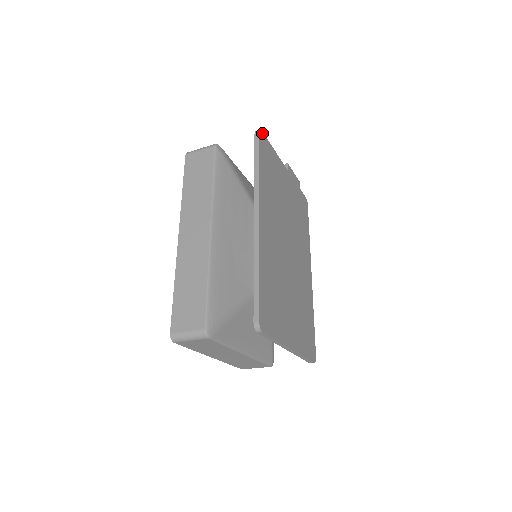
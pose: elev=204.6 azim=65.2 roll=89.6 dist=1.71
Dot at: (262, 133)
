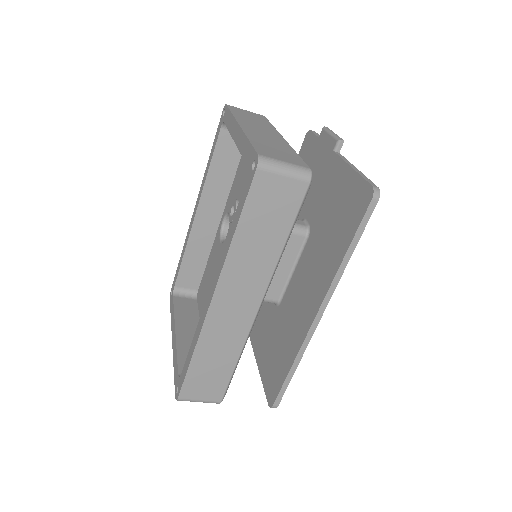
Dot at: (376, 189)
